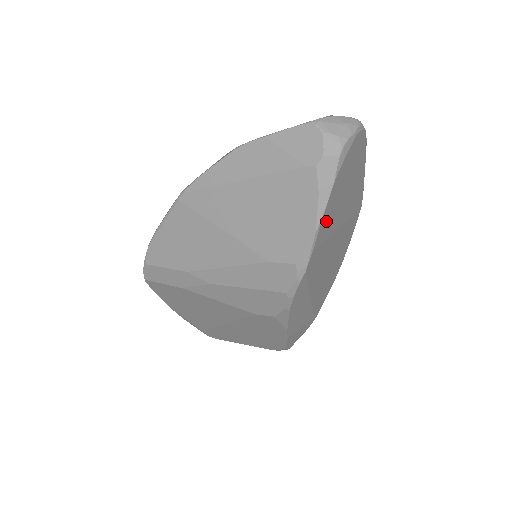
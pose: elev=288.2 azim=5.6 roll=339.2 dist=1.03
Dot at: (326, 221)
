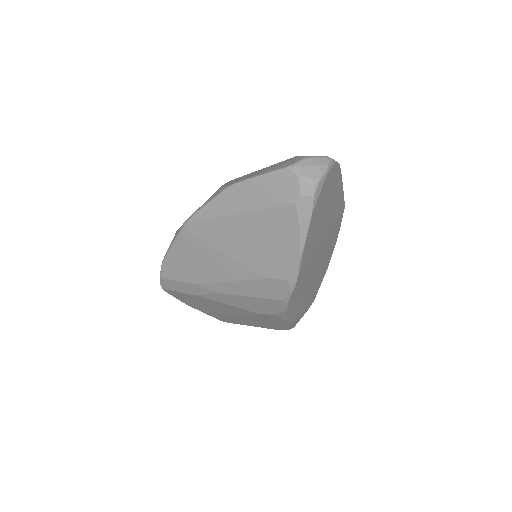
Dot at: (309, 243)
